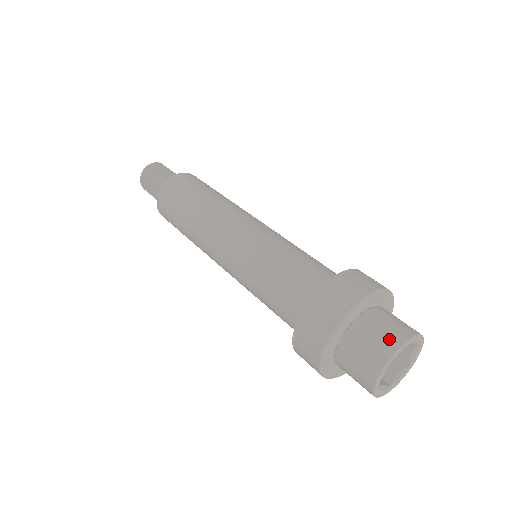
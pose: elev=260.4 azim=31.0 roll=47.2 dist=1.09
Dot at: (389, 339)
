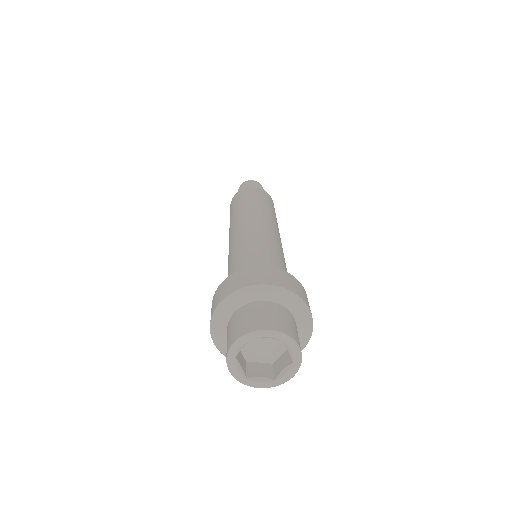
Dot at: (274, 322)
